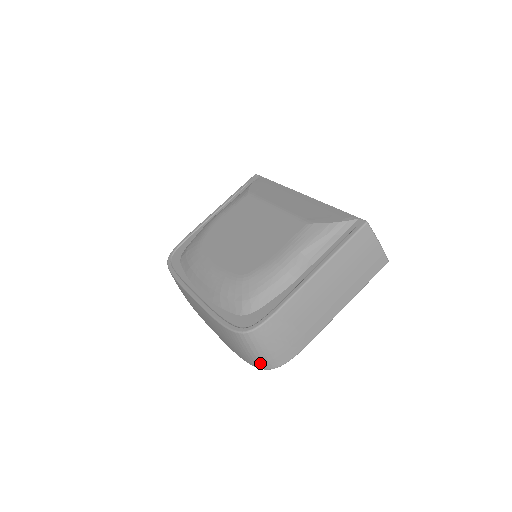
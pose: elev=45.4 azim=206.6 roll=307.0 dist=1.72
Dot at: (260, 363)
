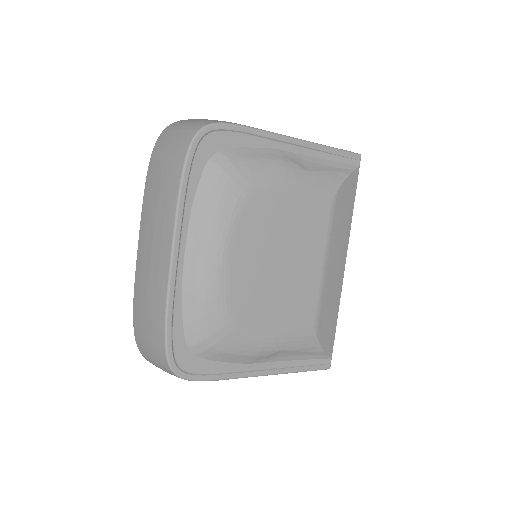
Dot at: (145, 356)
